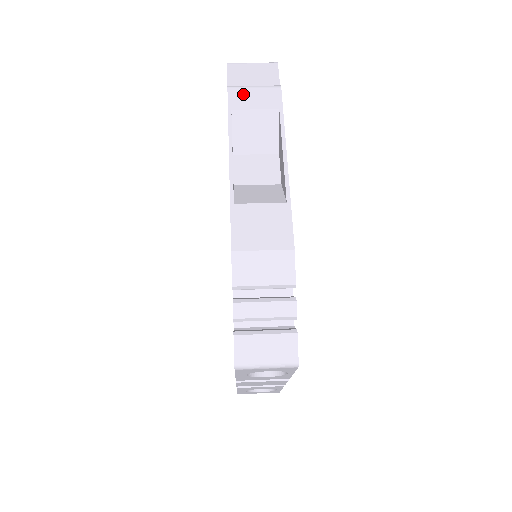
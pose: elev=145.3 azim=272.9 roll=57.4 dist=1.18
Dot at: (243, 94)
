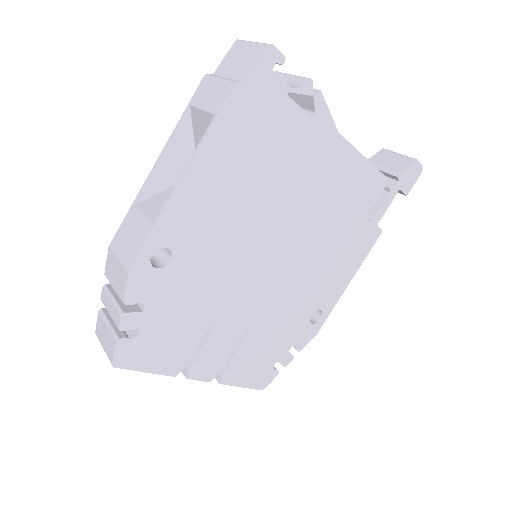
Dot at: (207, 87)
